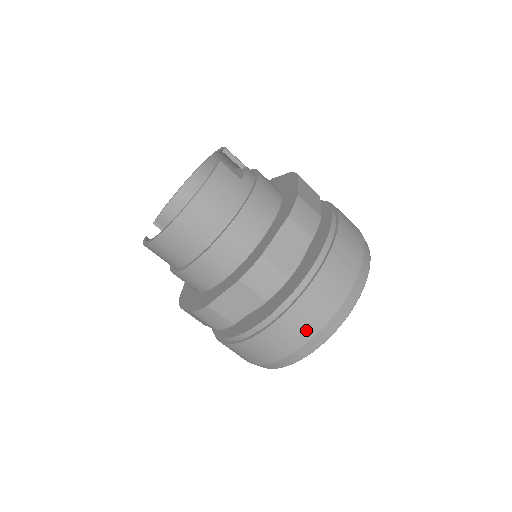
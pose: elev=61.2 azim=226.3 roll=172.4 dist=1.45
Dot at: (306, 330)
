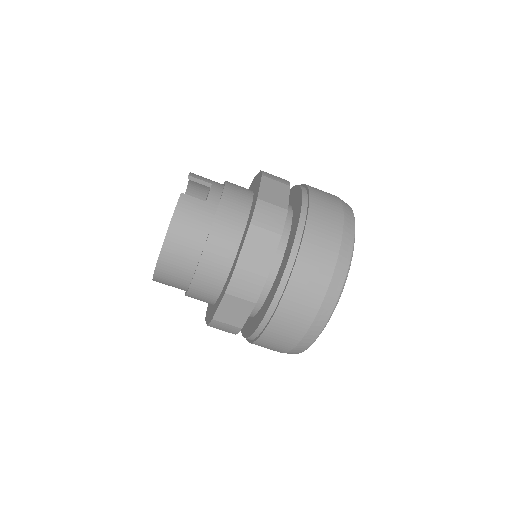
Dot at: (303, 318)
